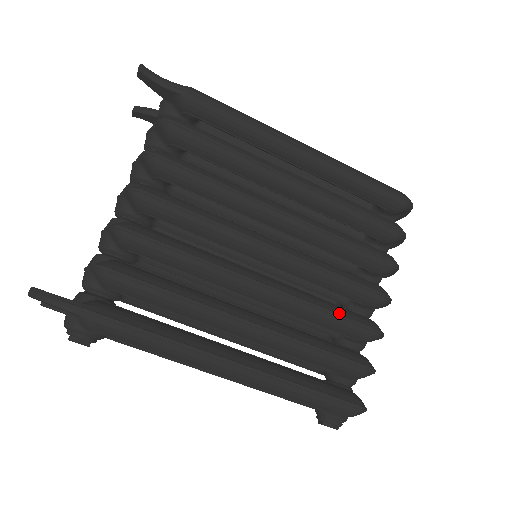
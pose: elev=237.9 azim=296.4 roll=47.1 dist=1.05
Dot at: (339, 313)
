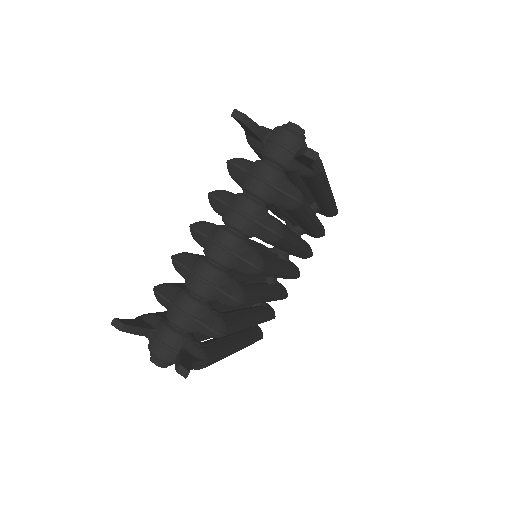
Dot at: (283, 296)
